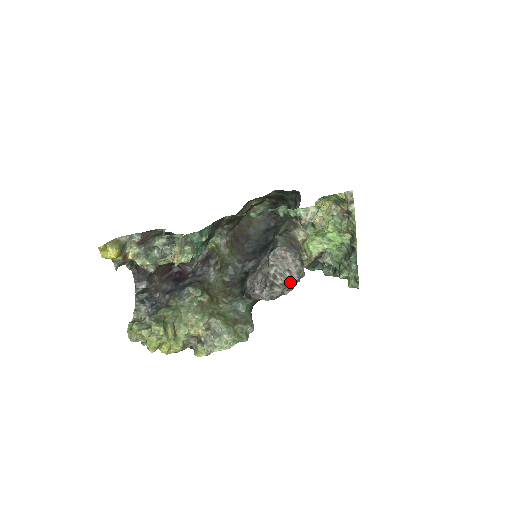
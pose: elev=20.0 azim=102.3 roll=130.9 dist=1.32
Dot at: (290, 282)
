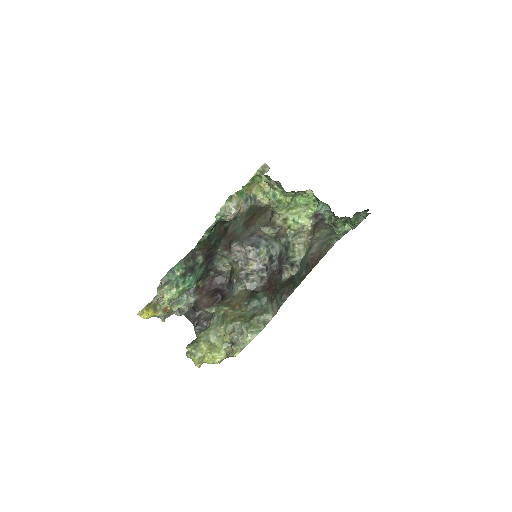
Dot at: (257, 266)
